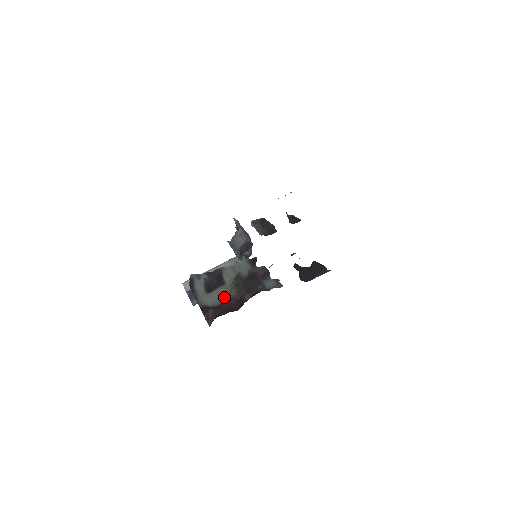
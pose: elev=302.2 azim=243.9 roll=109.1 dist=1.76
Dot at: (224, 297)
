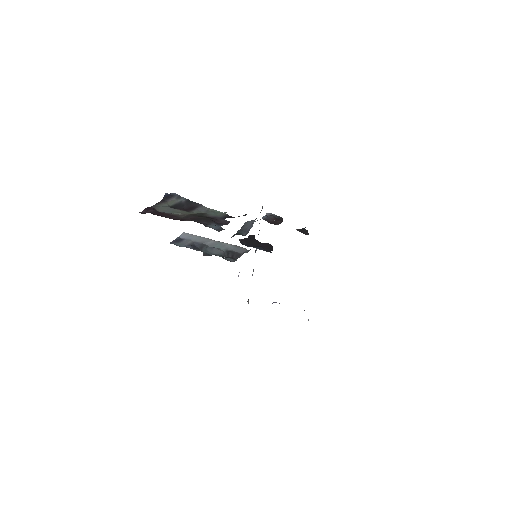
Dot at: (174, 213)
